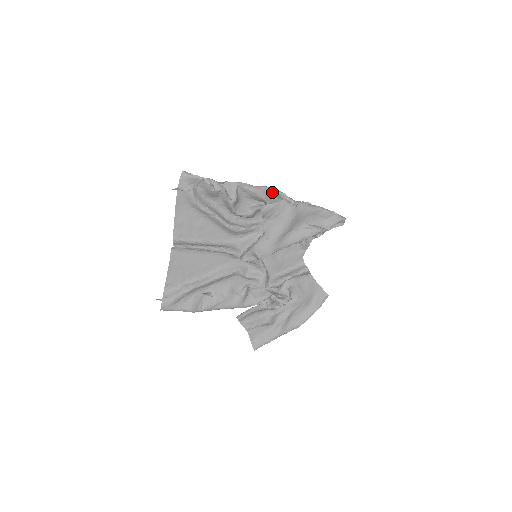
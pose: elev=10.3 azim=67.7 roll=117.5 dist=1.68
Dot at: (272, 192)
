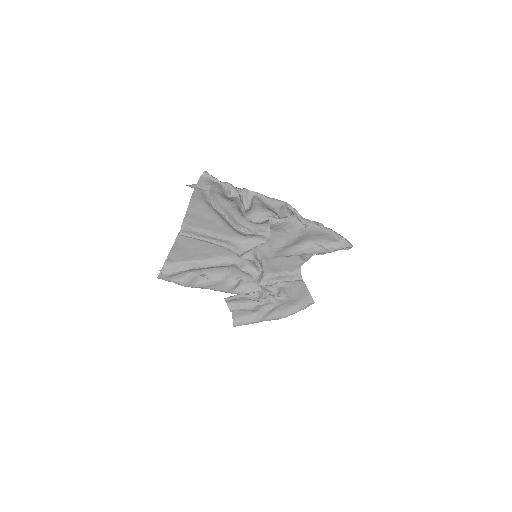
Dot at: (287, 207)
